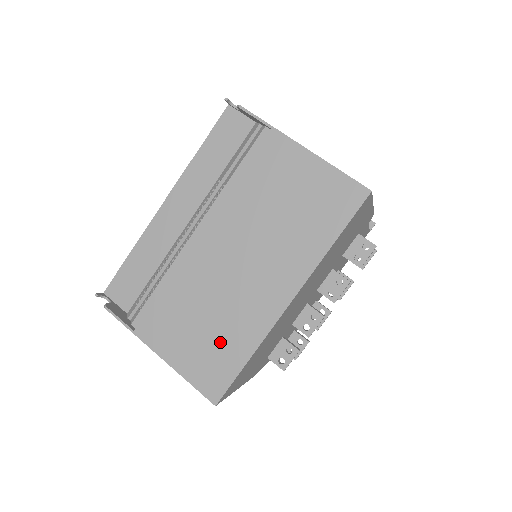
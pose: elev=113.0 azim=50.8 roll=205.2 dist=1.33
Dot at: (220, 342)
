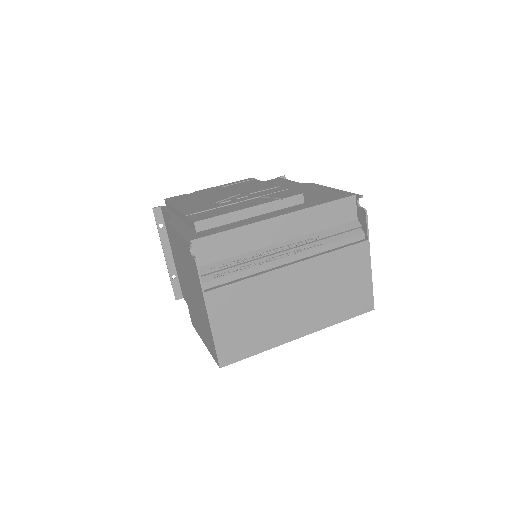
Dot at: (251, 334)
